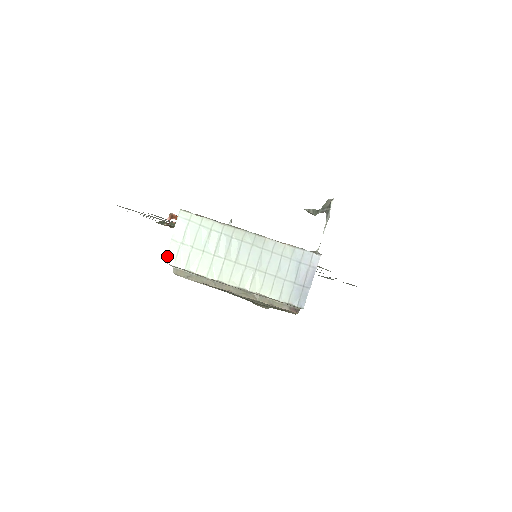
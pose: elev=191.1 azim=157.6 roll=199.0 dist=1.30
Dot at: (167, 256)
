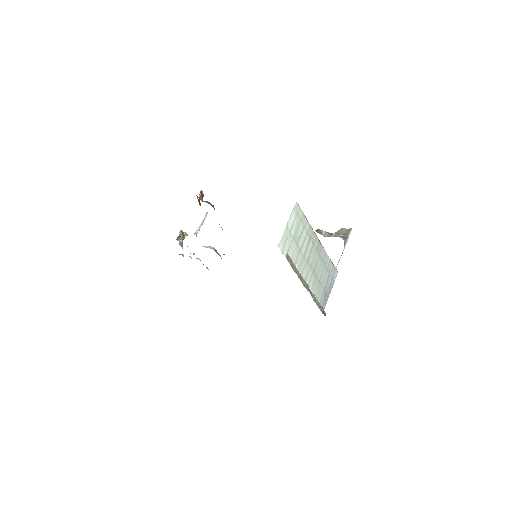
Dot at: (280, 240)
